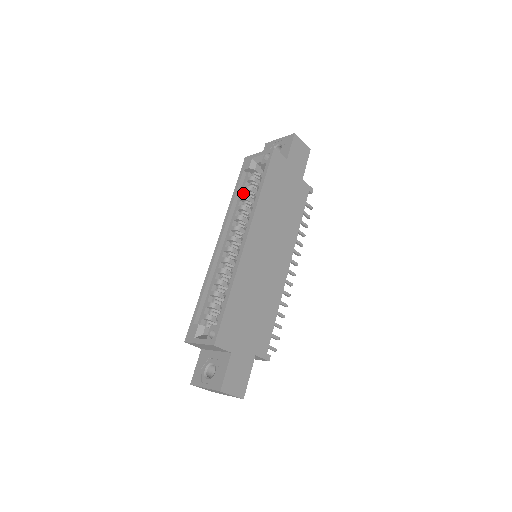
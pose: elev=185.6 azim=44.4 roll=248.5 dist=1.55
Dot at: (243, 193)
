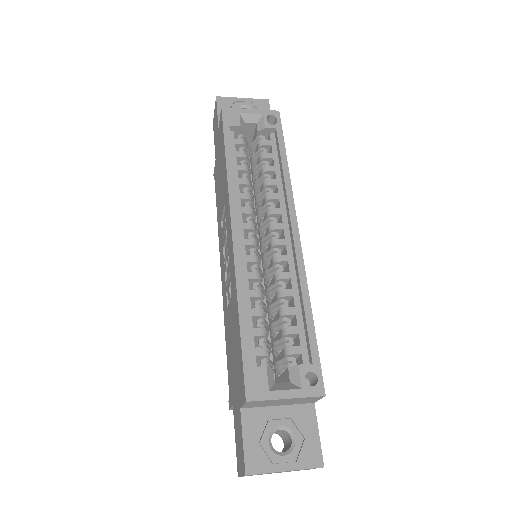
Dot at: (236, 160)
